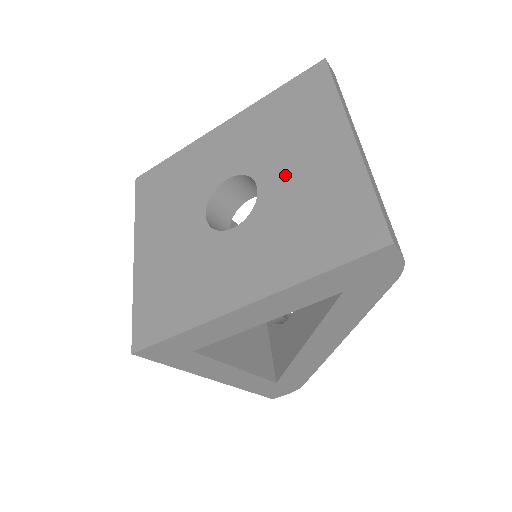
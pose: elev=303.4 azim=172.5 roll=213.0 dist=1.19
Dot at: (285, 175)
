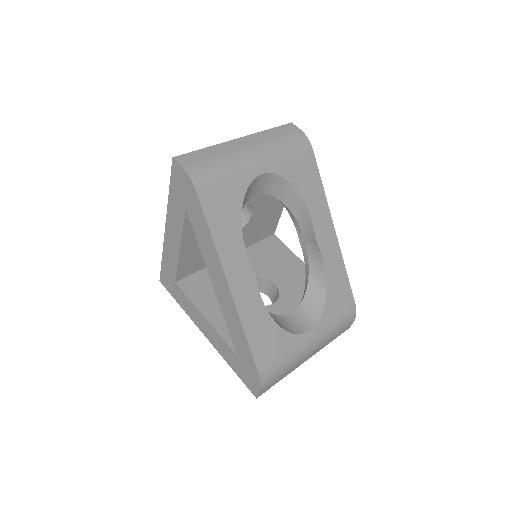
Dot at: occluded
